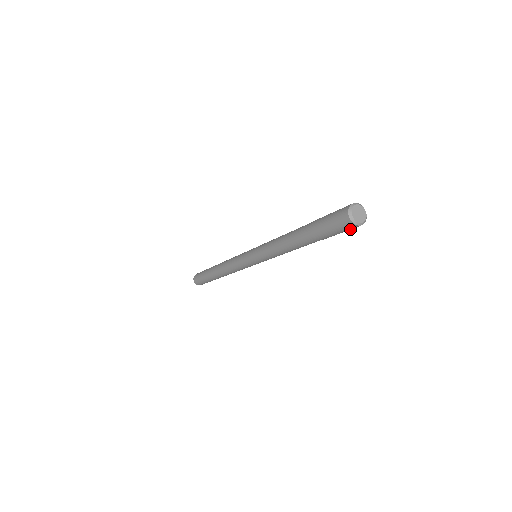
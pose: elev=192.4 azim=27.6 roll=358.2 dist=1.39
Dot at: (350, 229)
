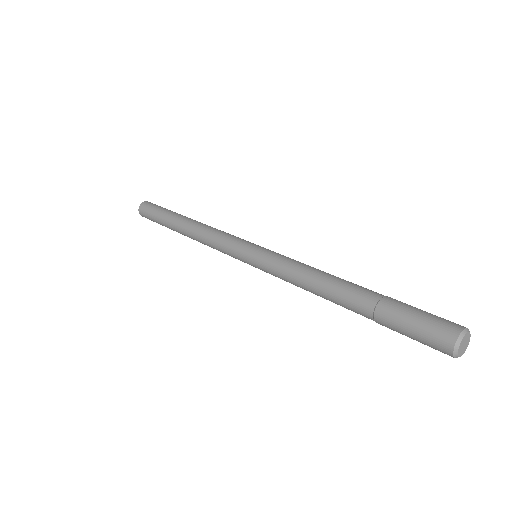
Dot at: occluded
